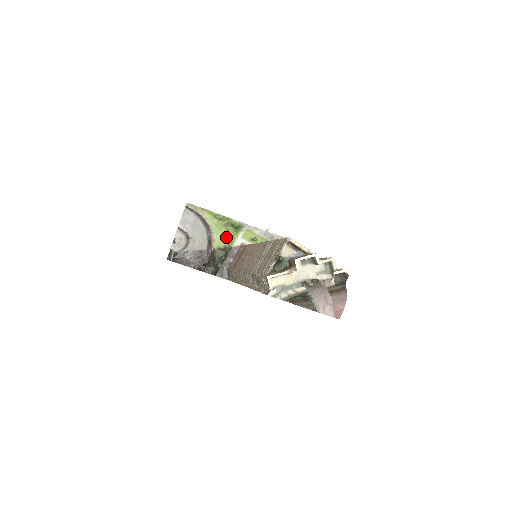
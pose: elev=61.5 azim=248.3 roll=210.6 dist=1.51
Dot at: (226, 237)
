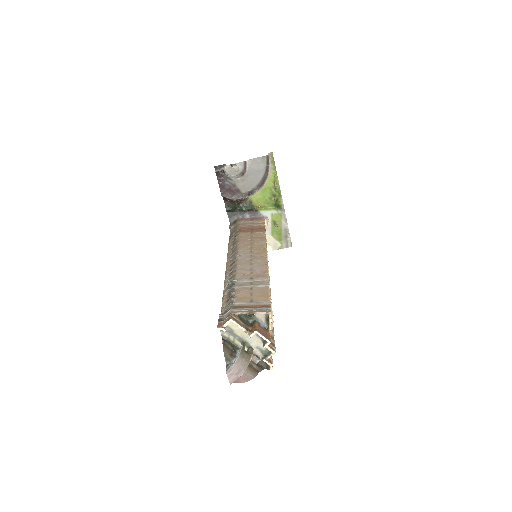
Dot at: (264, 201)
